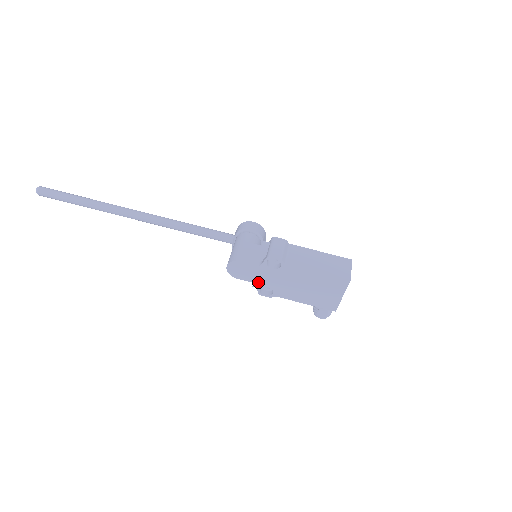
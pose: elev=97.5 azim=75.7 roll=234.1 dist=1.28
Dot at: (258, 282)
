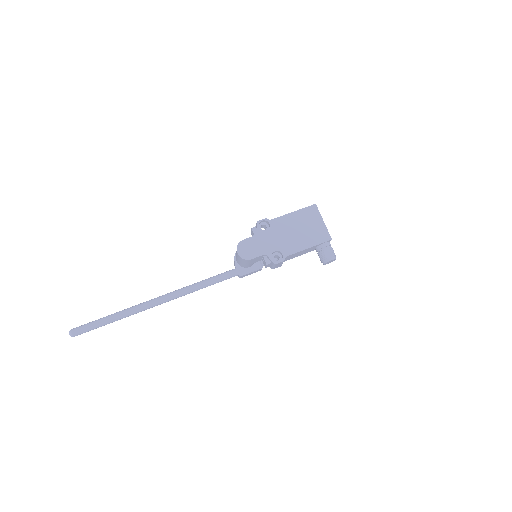
Dot at: (266, 251)
